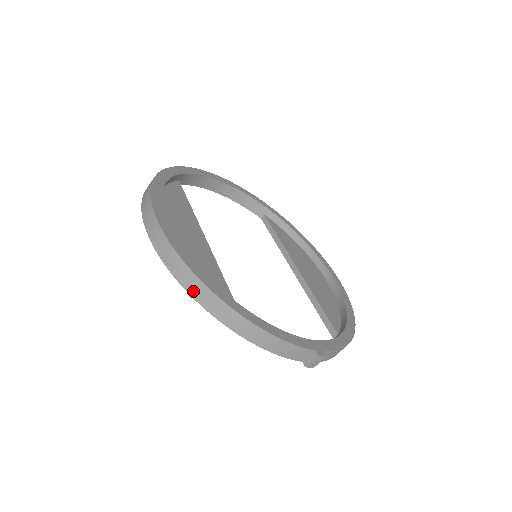
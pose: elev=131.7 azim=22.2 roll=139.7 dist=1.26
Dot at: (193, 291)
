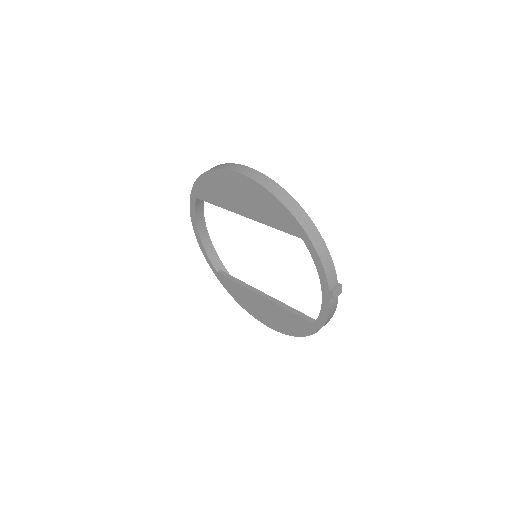
Dot at: (284, 200)
